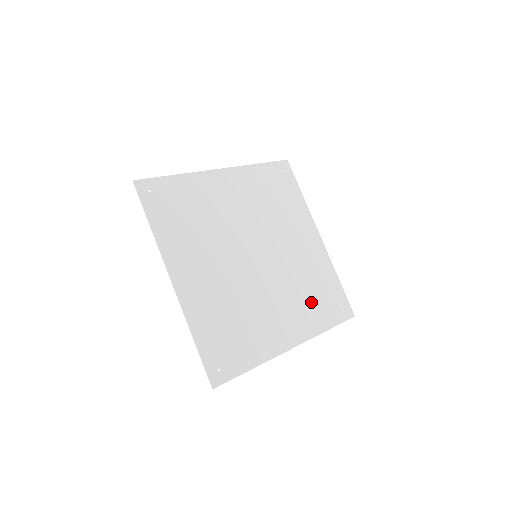
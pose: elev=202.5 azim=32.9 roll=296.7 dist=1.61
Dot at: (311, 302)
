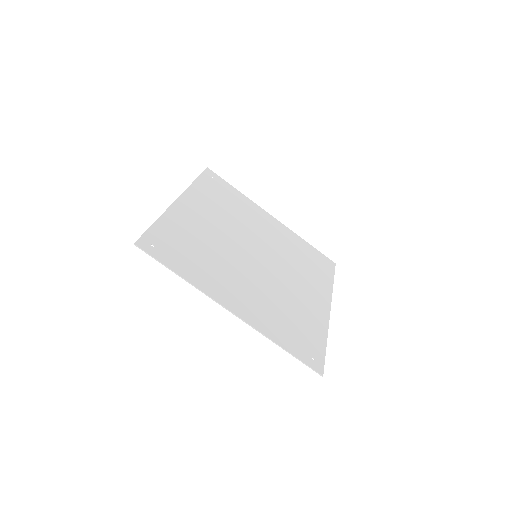
Dot at: (281, 318)
